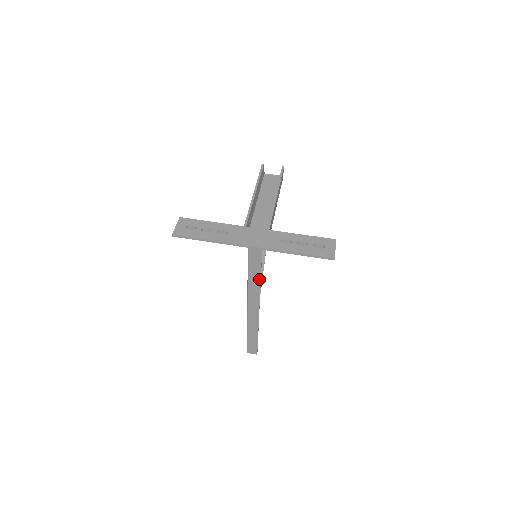
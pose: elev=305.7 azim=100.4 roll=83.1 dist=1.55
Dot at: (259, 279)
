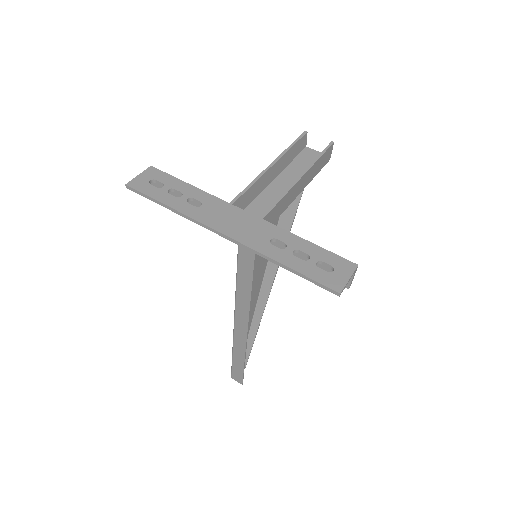
Dot at: (250, 289)
